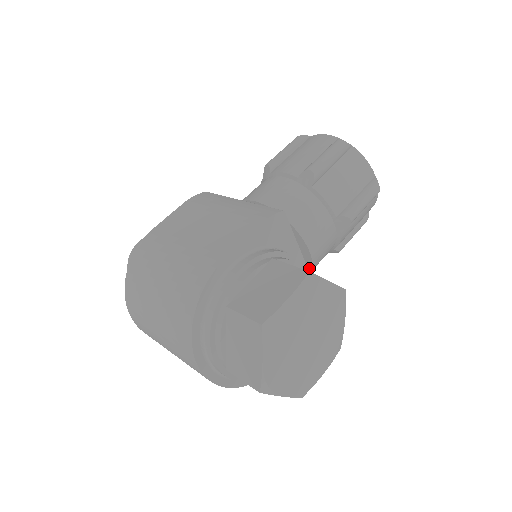
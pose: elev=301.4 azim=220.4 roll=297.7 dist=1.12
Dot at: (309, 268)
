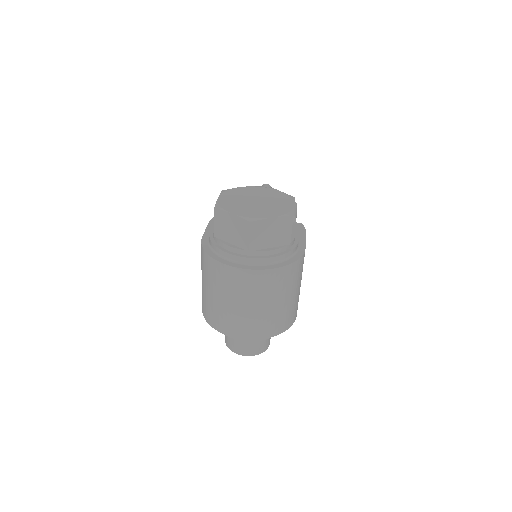
Dot at: occluded
